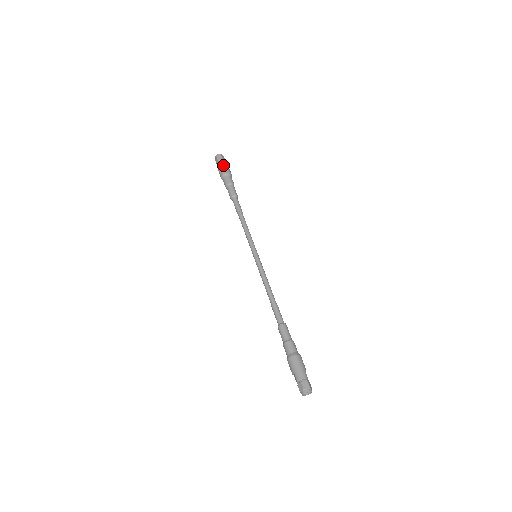
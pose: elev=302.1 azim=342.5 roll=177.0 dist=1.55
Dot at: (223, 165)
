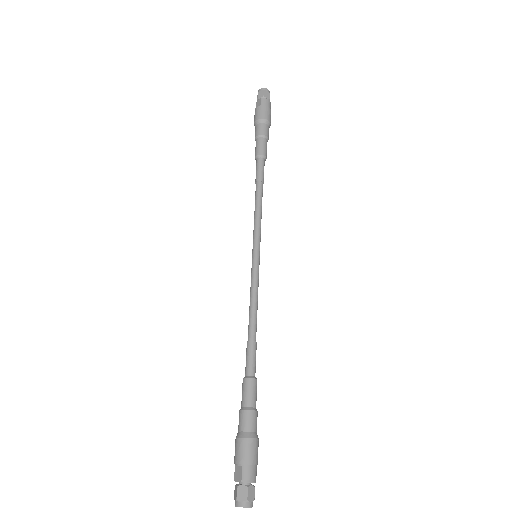
Dot at: (269, 107)
